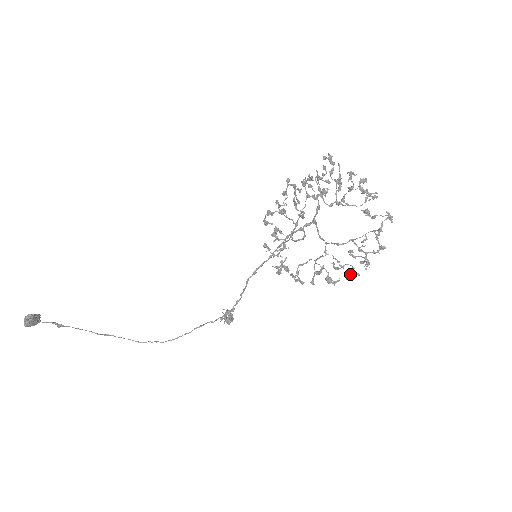
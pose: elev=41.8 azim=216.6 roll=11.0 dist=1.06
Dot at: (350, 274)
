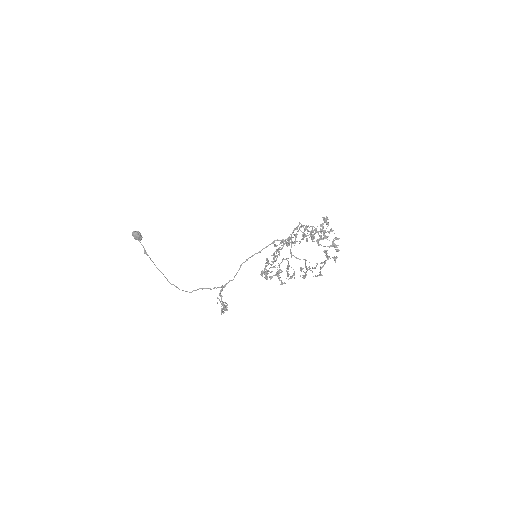
Dot at: (291, 277)
